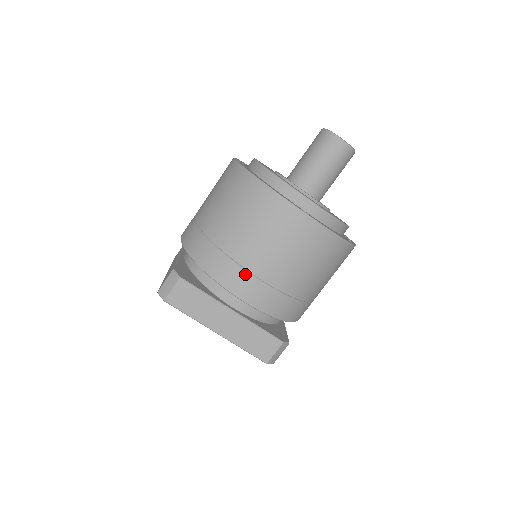
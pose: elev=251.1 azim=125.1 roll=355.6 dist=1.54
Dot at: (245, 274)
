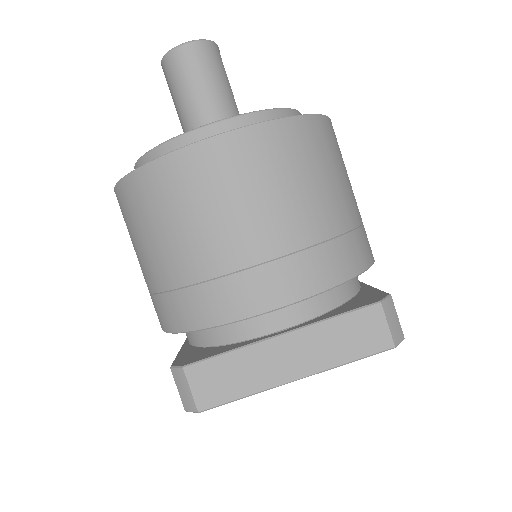
Dot at: (238, 279)
